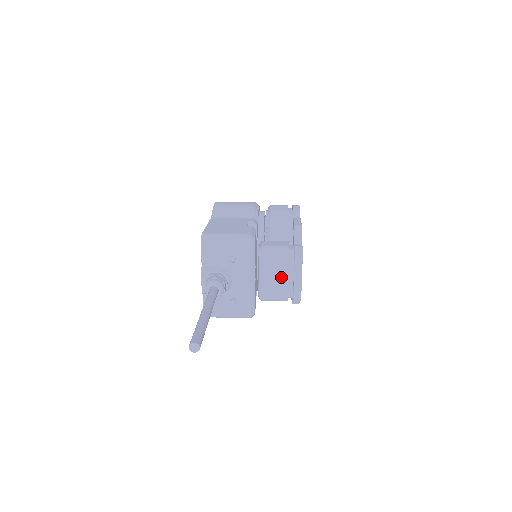
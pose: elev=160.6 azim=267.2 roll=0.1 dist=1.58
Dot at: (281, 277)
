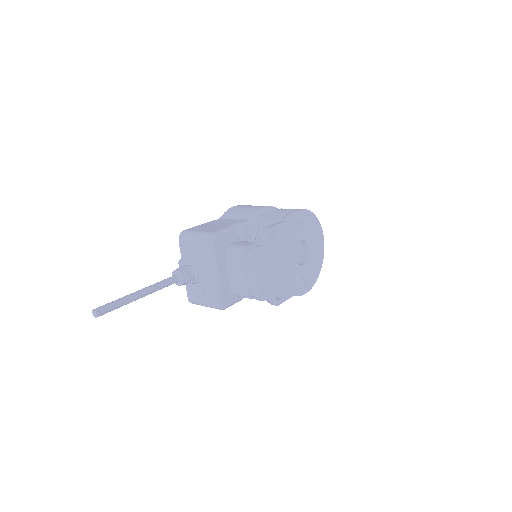
Dot at: (241, 275)
